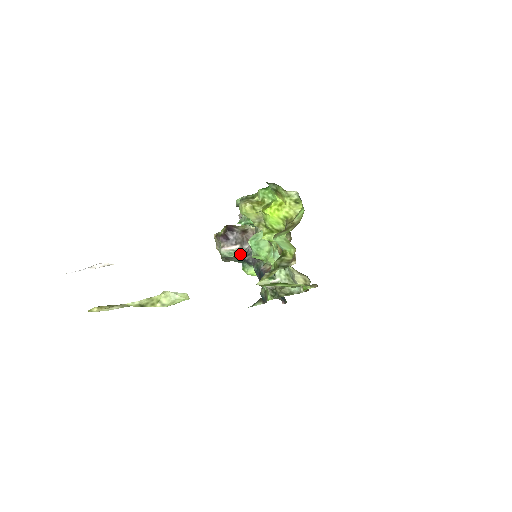
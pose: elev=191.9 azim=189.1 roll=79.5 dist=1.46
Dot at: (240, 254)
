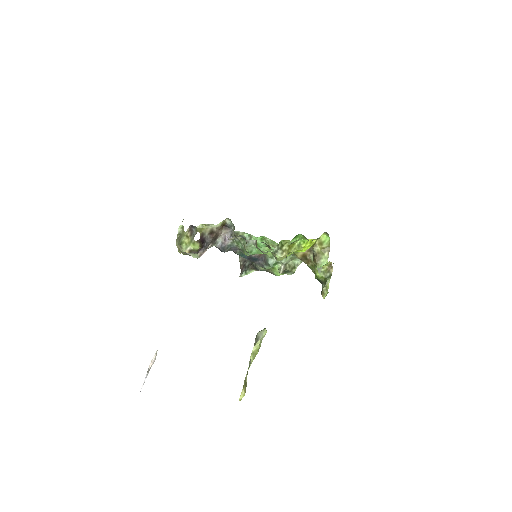
Dot at: occluded
